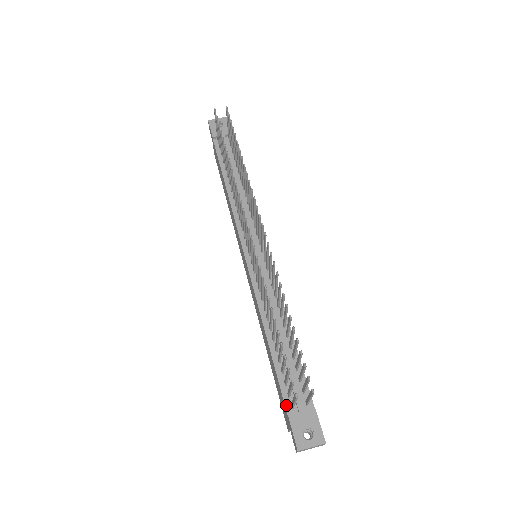
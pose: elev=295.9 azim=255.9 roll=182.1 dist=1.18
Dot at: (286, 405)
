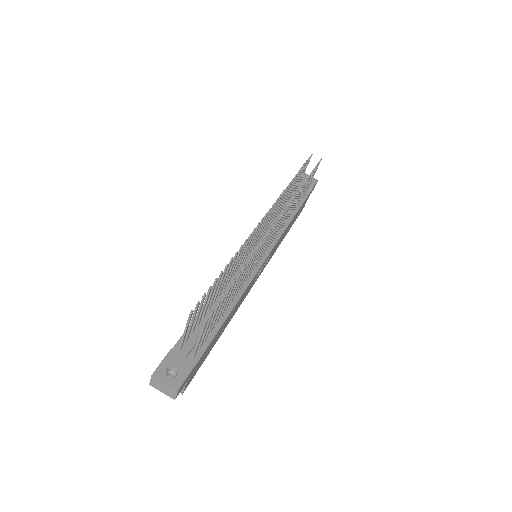
Dot at: (177, 343)
